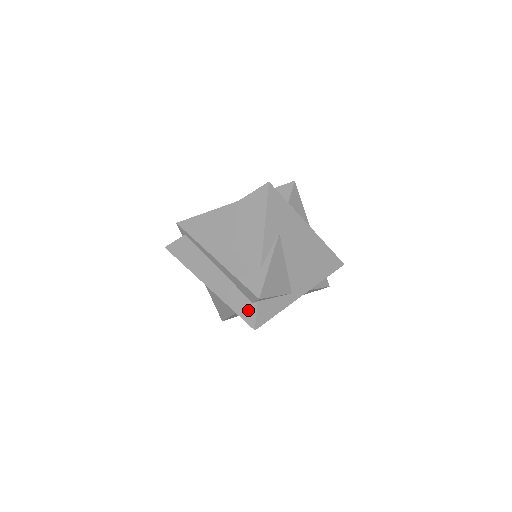
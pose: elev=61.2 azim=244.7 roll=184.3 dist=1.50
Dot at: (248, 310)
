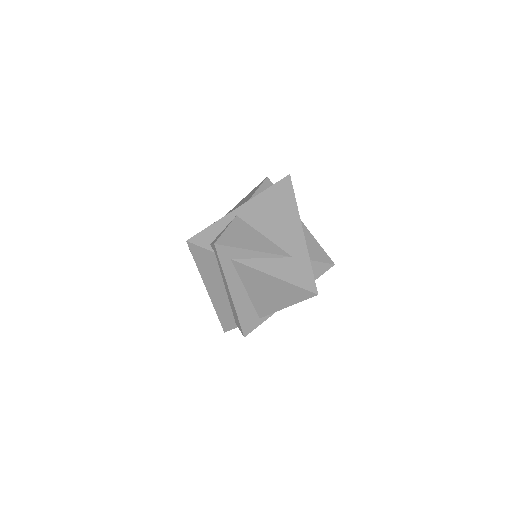
Dot at: (229, 324)
